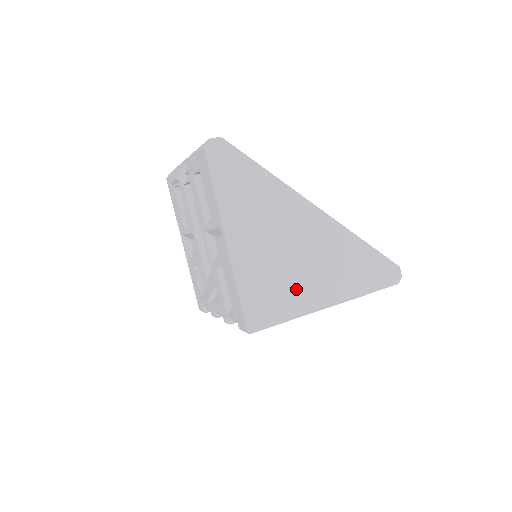
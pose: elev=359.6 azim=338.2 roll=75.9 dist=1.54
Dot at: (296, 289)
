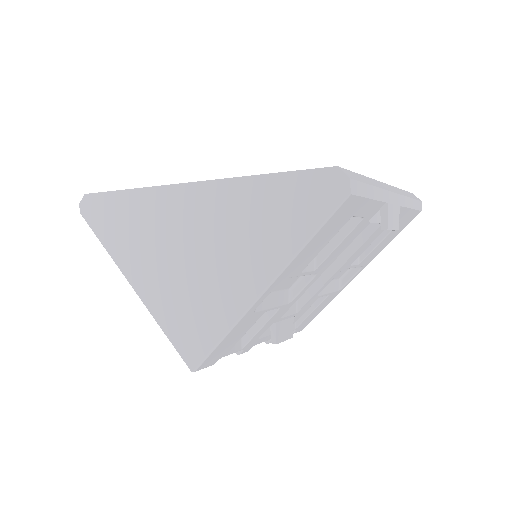
Dot at: (212, 294)
